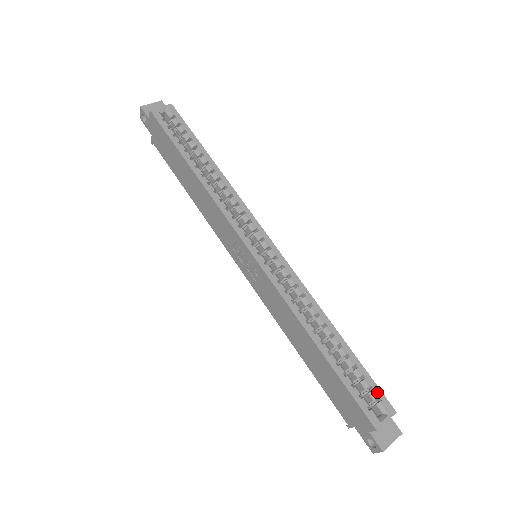
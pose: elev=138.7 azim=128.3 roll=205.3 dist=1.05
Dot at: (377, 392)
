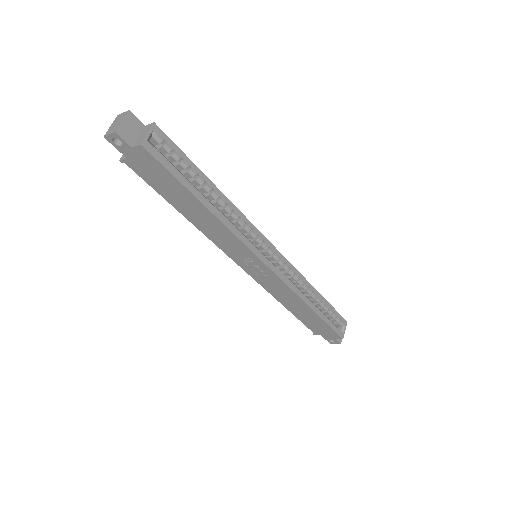
Dot at: (339, 317)
